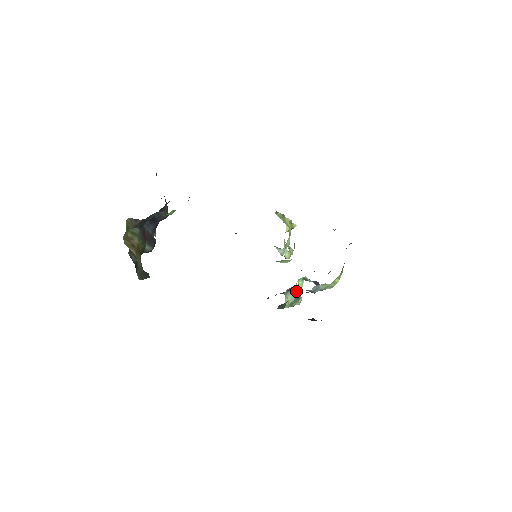
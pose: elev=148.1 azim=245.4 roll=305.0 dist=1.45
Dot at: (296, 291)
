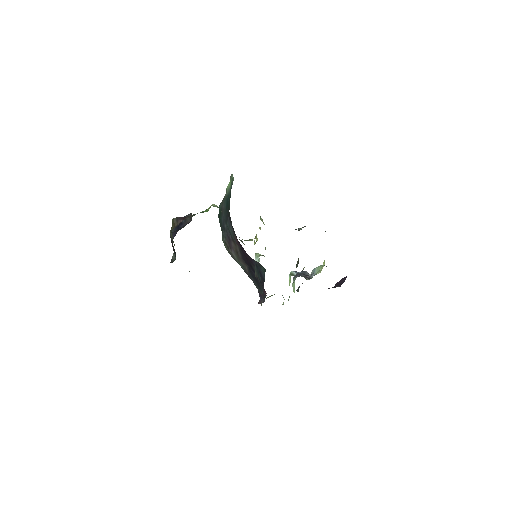
Dot at: (294, 281)
